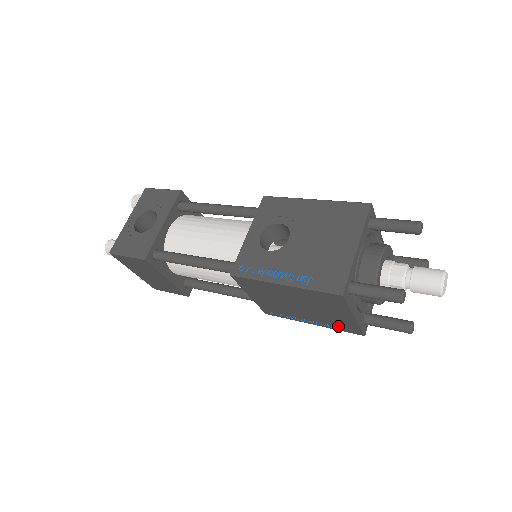
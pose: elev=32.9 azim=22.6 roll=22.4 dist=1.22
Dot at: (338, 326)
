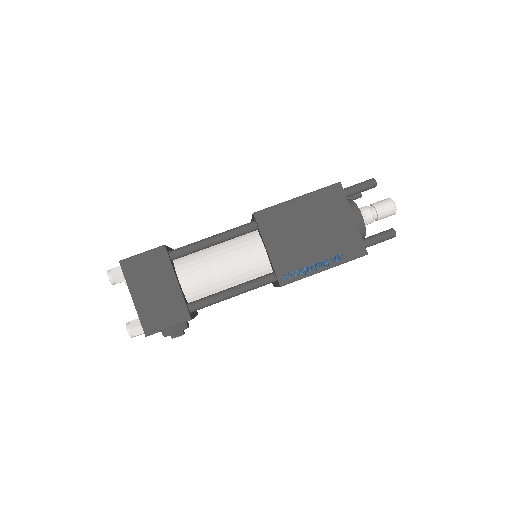
Dot at: (345, 251)
